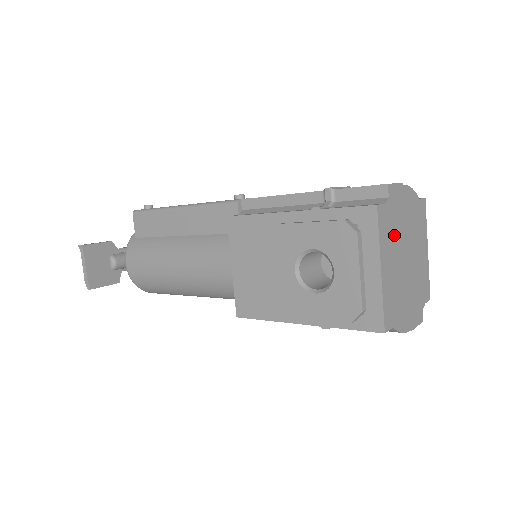
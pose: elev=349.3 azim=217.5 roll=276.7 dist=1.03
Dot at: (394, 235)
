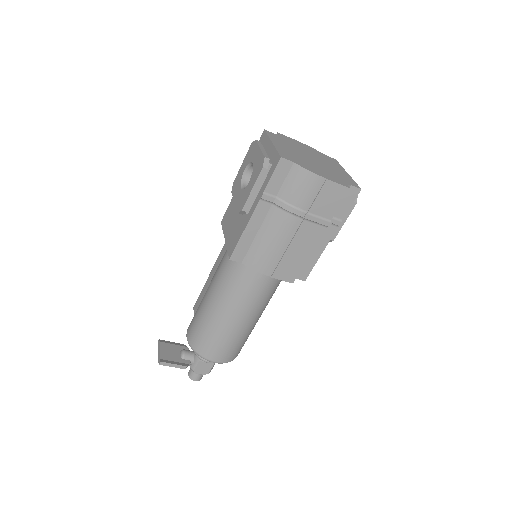
Dot at: (289, 145)
